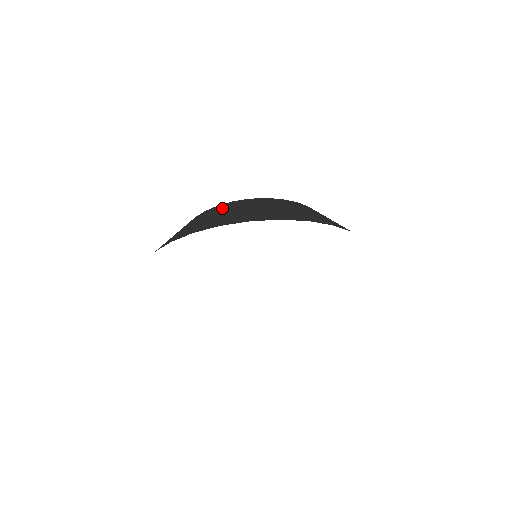
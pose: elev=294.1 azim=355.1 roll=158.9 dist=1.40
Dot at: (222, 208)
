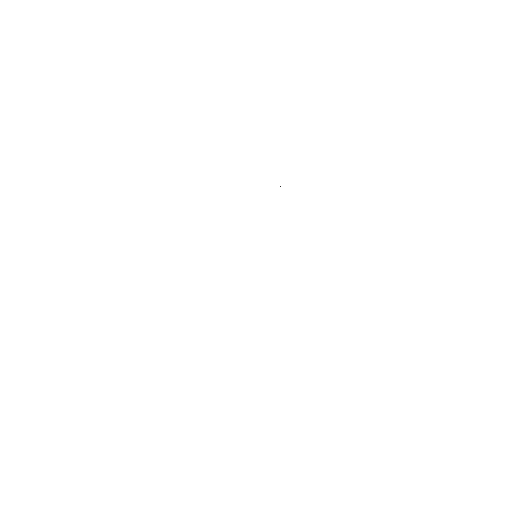
Dot at: occluded
